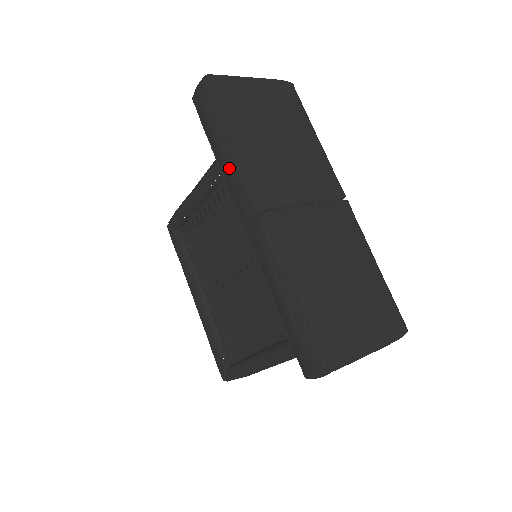
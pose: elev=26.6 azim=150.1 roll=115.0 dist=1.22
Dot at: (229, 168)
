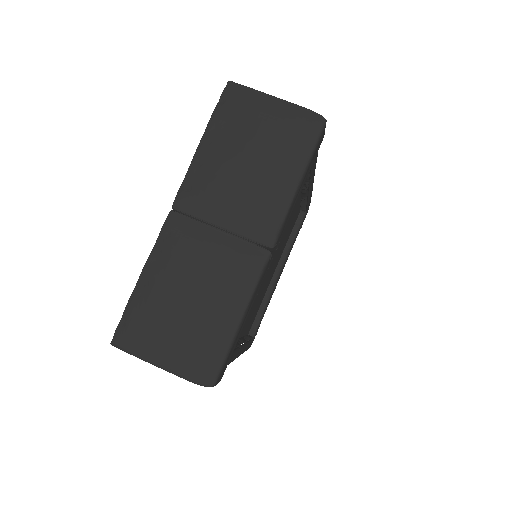
Dot at: occluded
